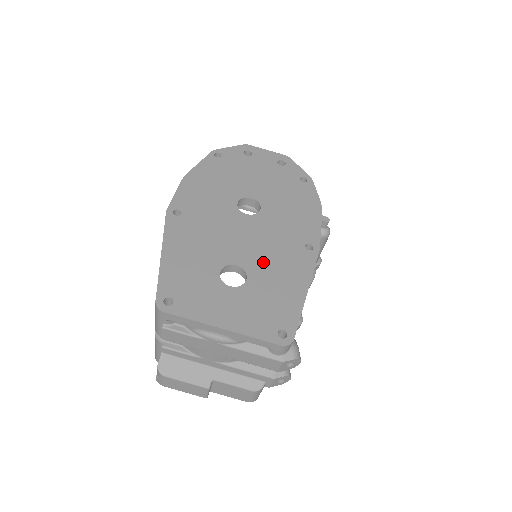
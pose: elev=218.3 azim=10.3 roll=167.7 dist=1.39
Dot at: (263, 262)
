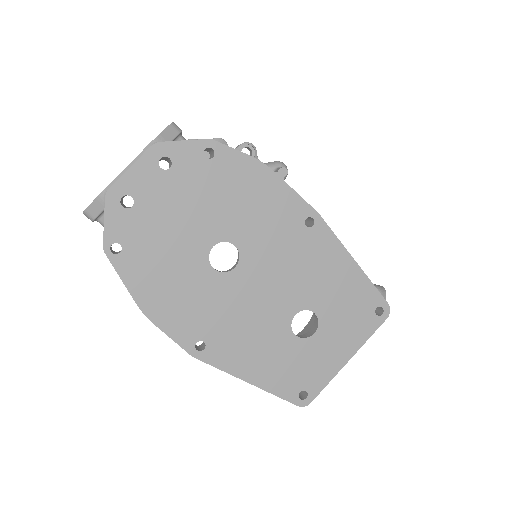
Dot at: (304, 286)
